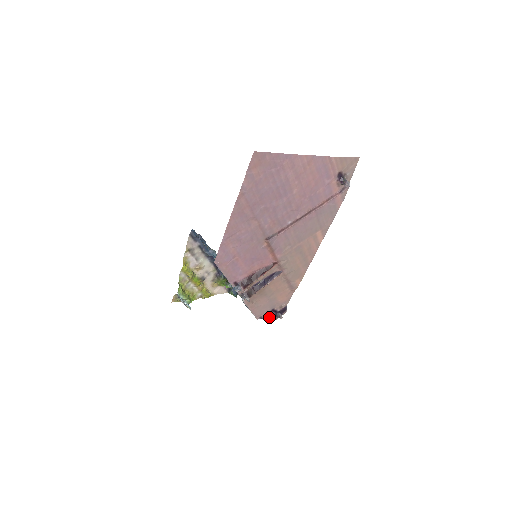
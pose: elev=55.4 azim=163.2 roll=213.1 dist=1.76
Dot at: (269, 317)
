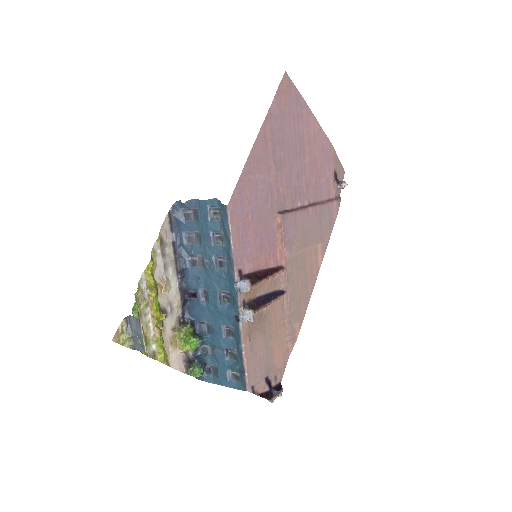
Dot at: (262, 394)
